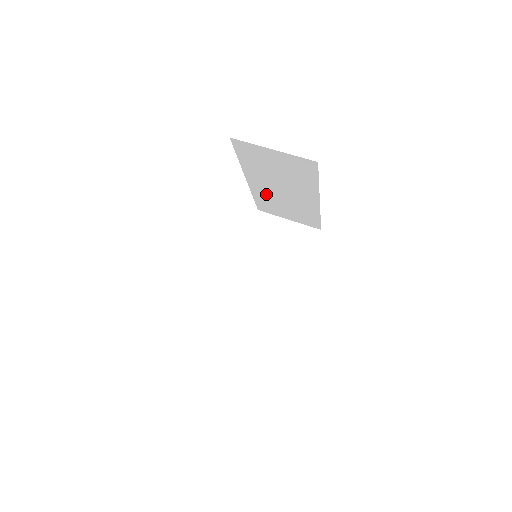
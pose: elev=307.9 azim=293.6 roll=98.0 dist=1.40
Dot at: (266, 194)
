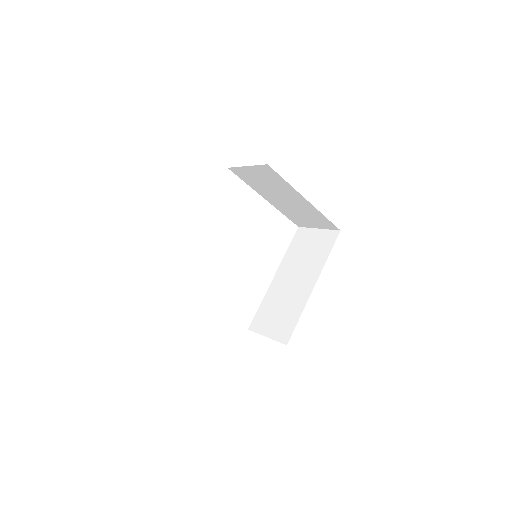
Dot at: (276, 294)
